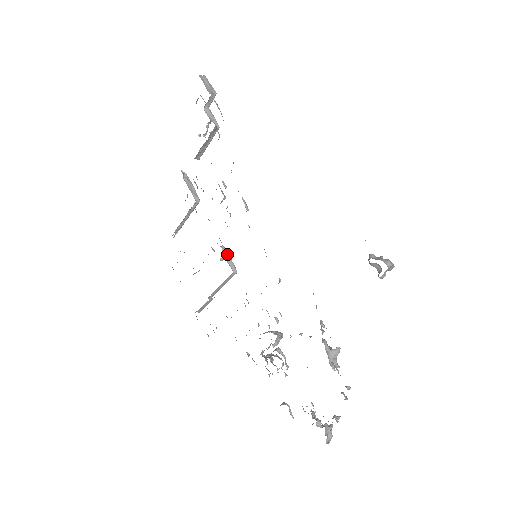
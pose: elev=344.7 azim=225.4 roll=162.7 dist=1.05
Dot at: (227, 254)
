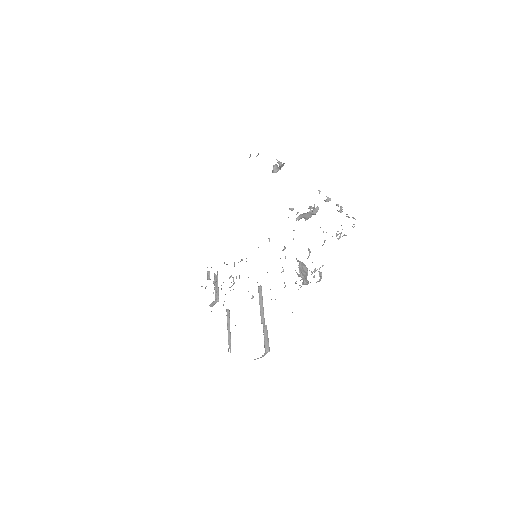
Dot at: occluded
